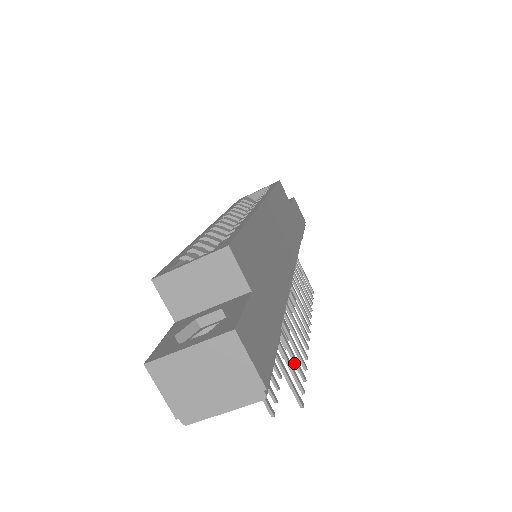
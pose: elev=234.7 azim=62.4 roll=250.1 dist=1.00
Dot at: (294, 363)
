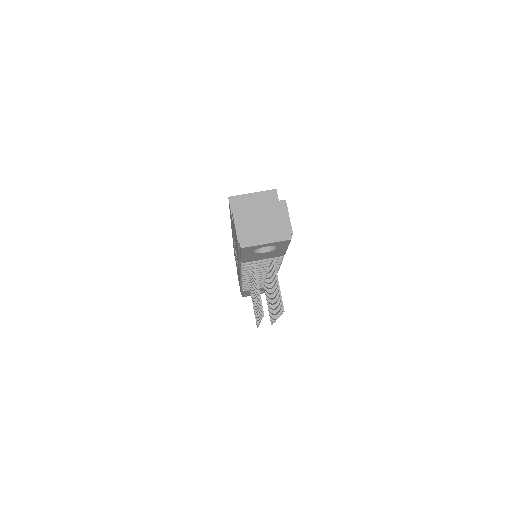
Dot at: (278, 299)
